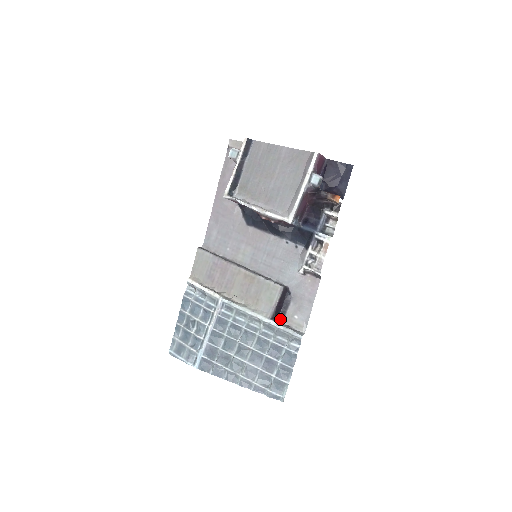
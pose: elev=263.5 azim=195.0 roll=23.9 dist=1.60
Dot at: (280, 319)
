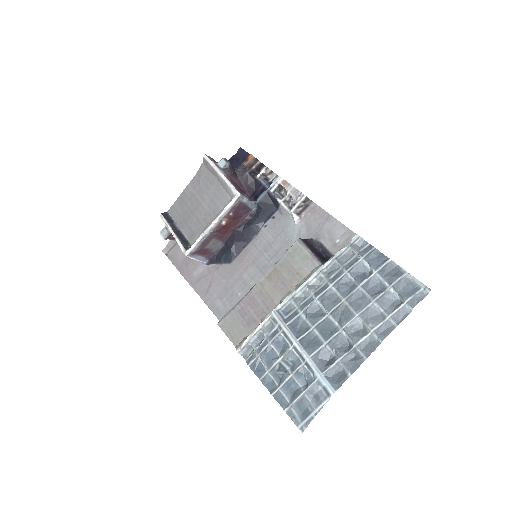
Dot at: occluded
